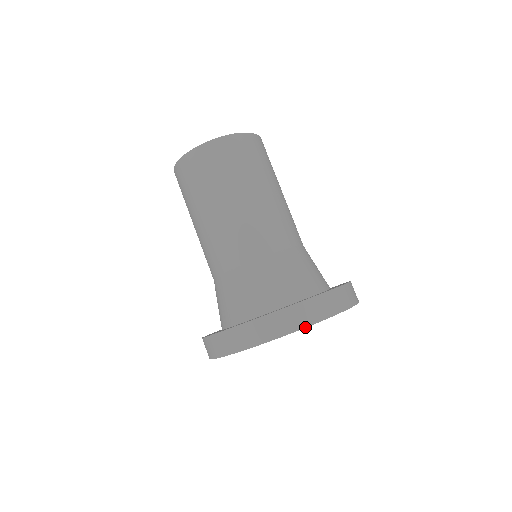
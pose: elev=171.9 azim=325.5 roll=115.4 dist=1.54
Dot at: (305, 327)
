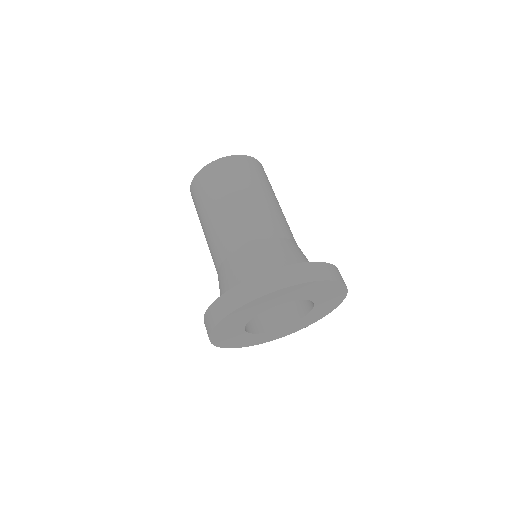
Dot at: (231, 312)
